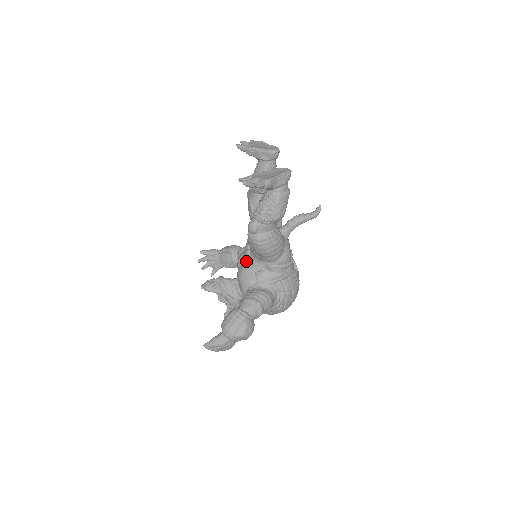
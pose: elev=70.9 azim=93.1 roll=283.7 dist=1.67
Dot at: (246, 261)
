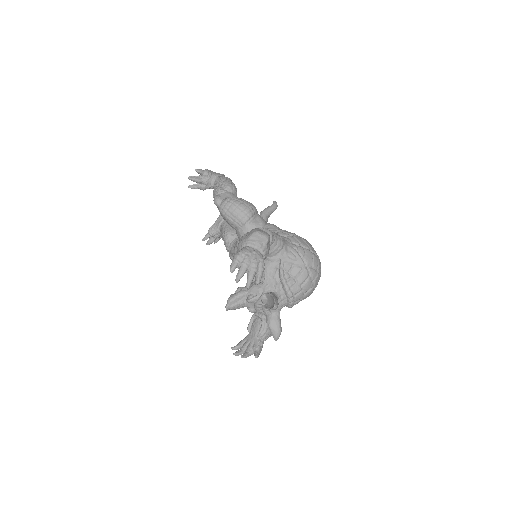
Dot at: occluded
